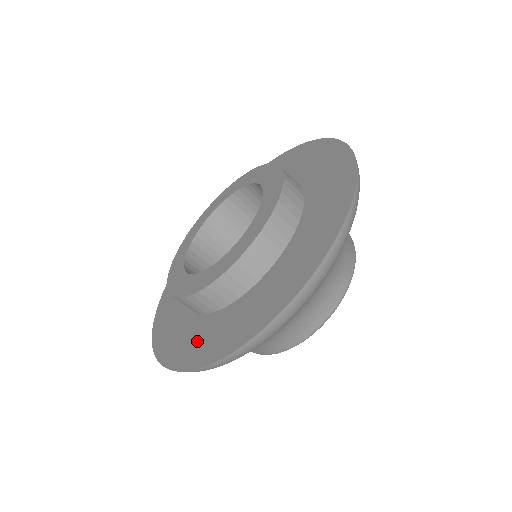
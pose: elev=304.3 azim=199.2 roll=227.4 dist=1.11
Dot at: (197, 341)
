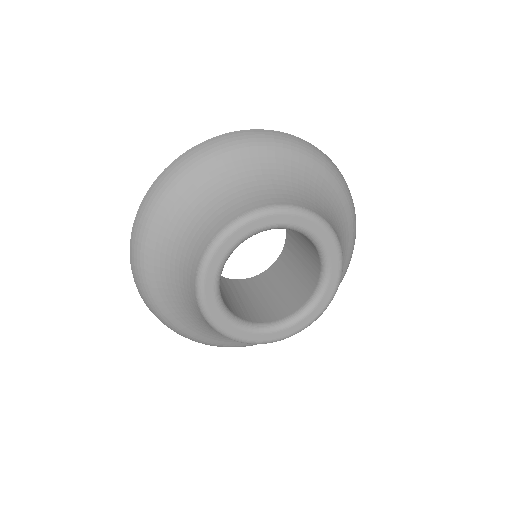
Dot at: occluded
